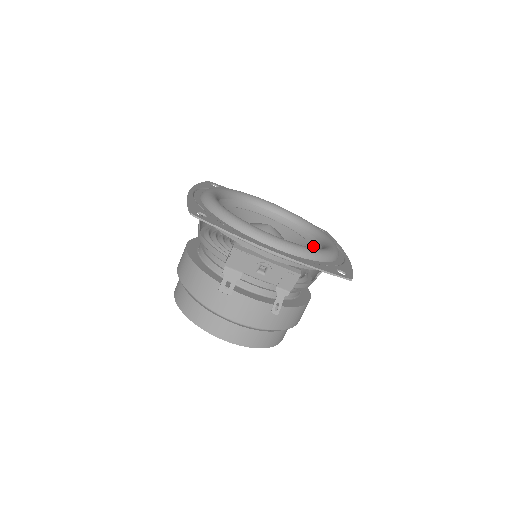
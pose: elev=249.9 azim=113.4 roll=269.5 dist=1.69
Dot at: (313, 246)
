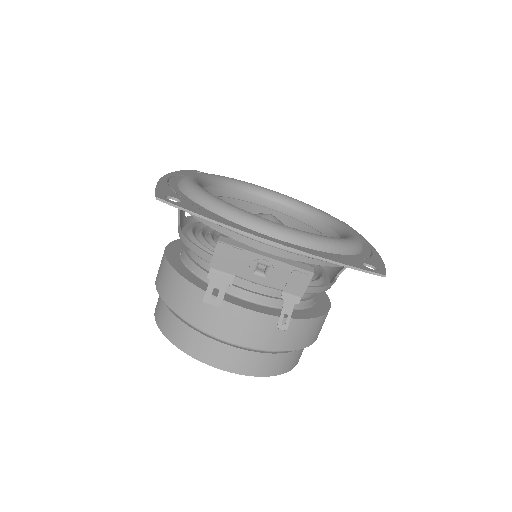
Dot at: occluded
